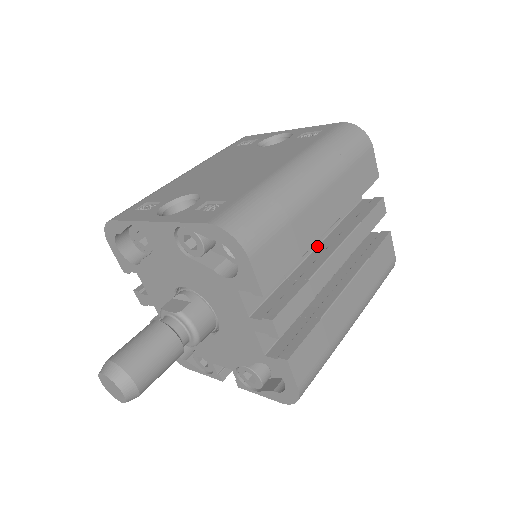
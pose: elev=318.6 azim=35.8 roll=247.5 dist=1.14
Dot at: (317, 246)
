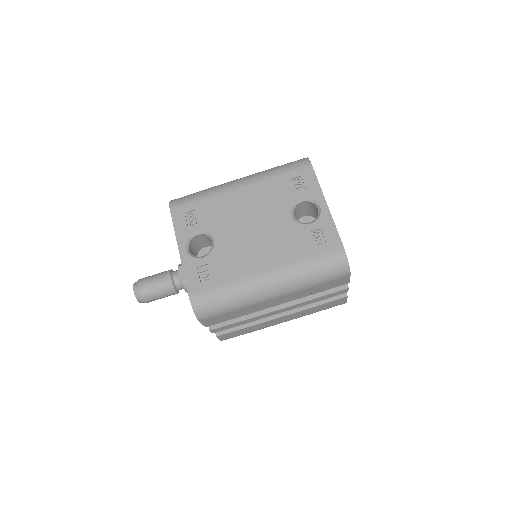
Dot at: occluded
